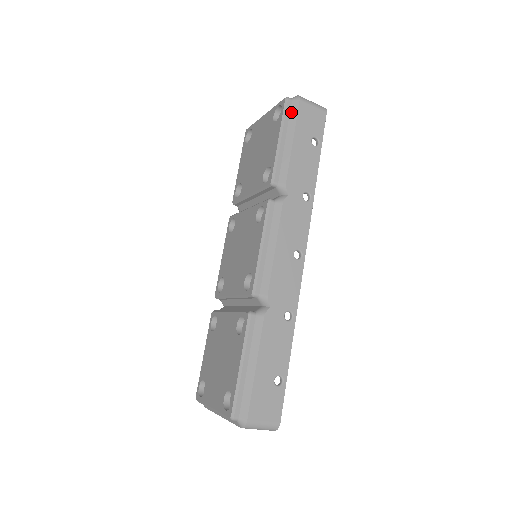
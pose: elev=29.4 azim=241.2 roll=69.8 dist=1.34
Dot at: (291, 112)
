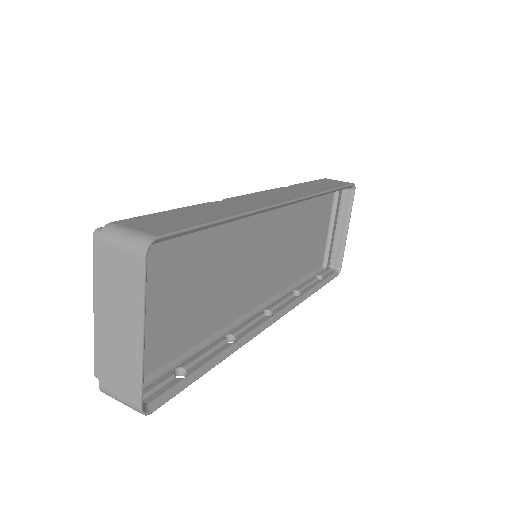
Dot at: occluded
